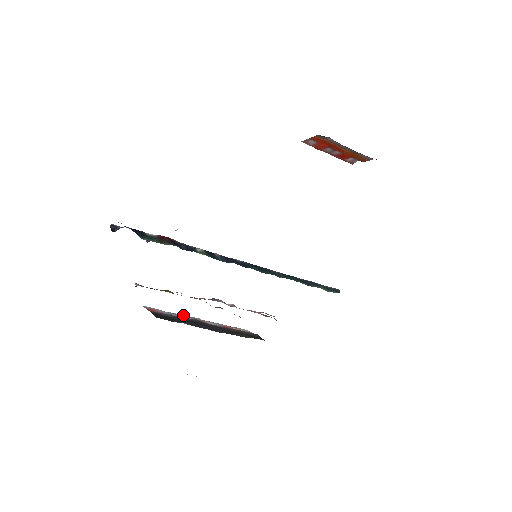
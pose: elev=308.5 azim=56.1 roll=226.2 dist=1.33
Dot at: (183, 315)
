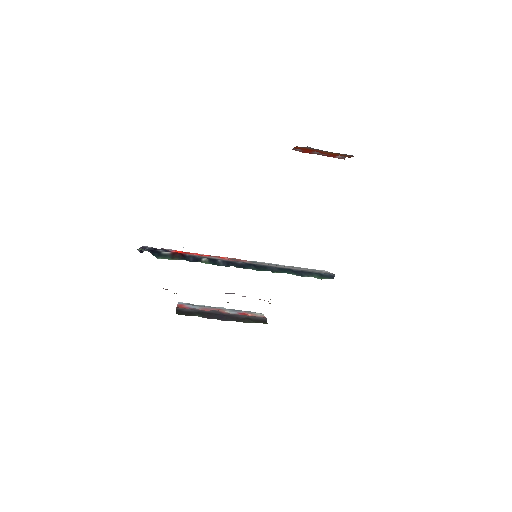
Dot at: (210, 306)
